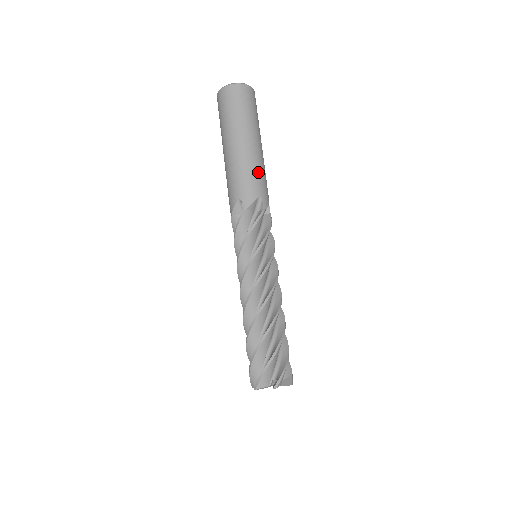
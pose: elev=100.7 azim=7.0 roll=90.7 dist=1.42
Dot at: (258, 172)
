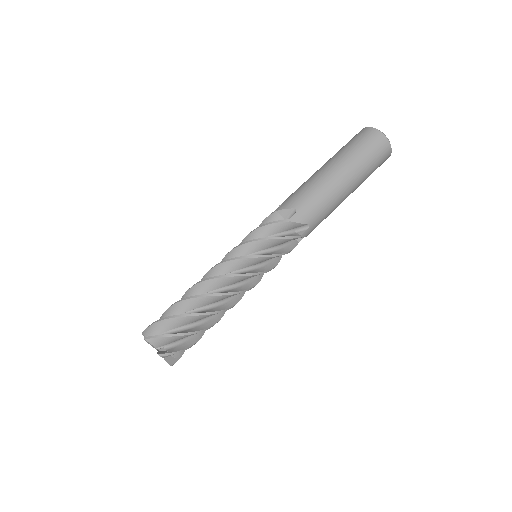
Dot at: (316, 193)
